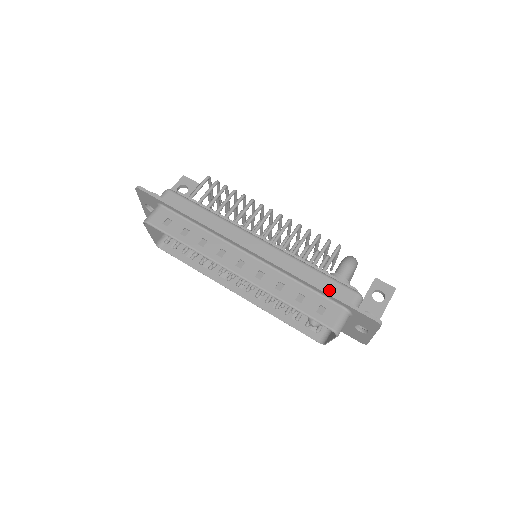
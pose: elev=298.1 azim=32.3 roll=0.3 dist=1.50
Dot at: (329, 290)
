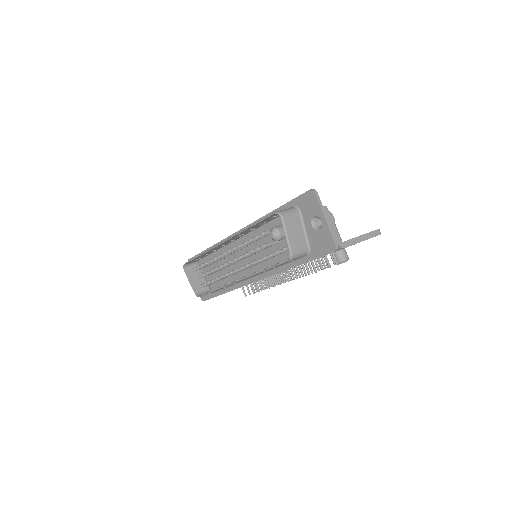
Dot at: occluded
